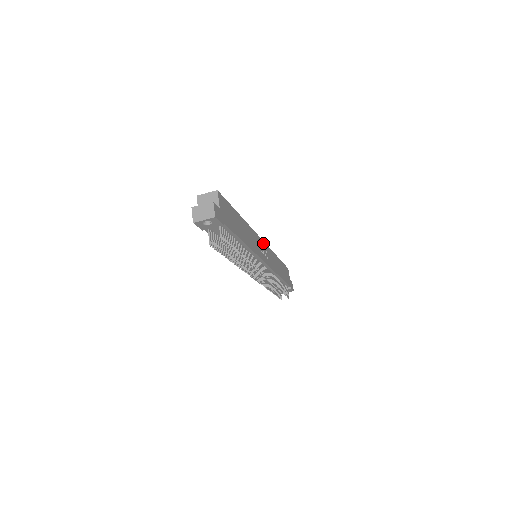
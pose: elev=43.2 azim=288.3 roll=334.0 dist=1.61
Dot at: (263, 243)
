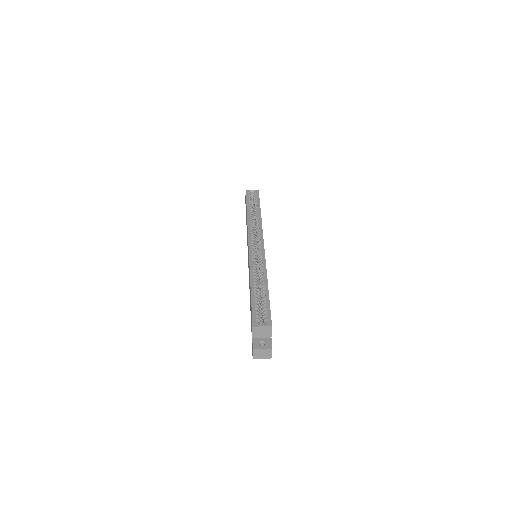
Dot at: (263, 244)
